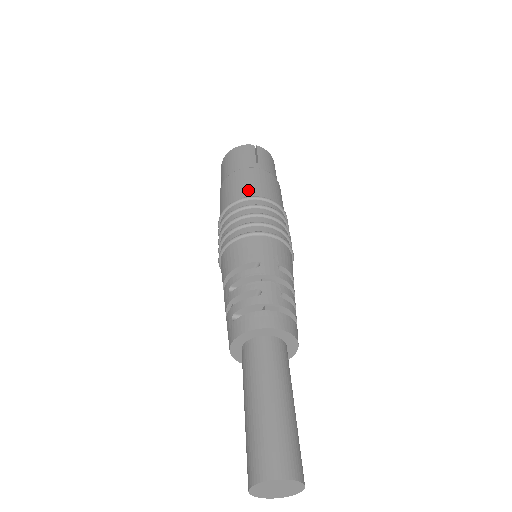
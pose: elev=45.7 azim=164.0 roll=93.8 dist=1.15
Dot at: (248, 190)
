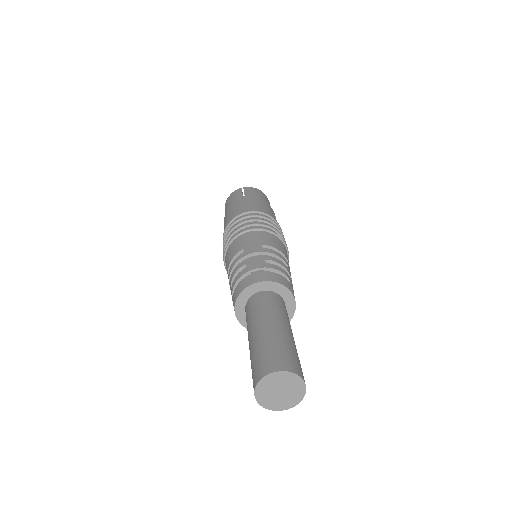
Dot at: (235, 213)
